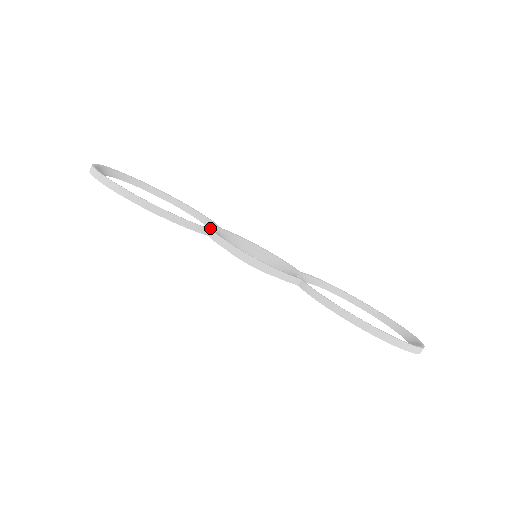
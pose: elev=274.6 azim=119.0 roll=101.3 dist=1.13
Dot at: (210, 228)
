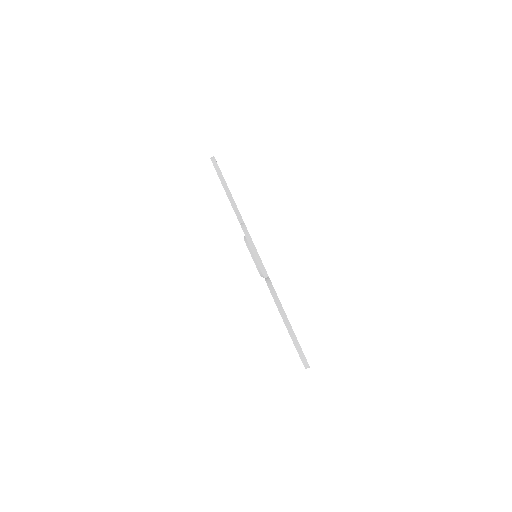
Dot at: occluded
